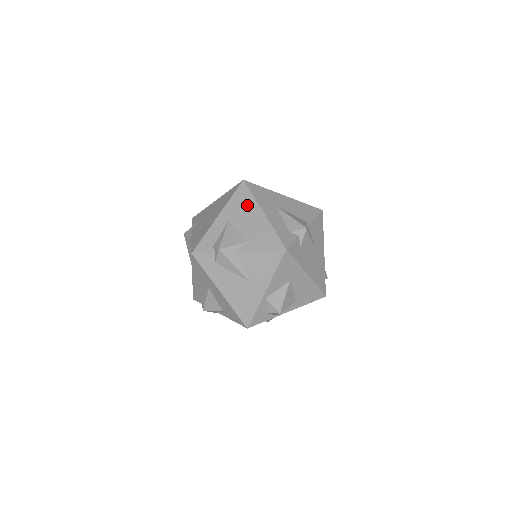
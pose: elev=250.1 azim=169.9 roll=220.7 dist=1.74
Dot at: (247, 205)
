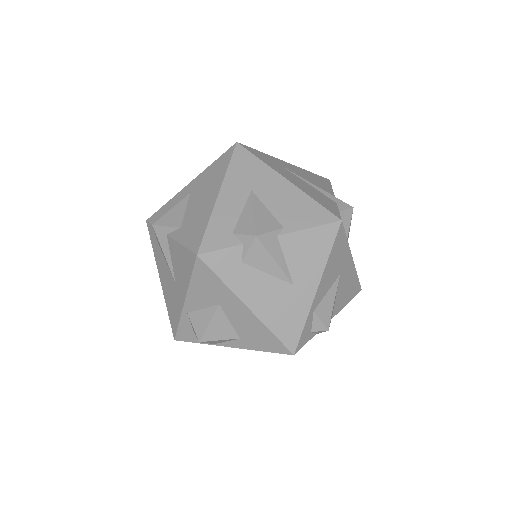
Dot at: (215, 178)
